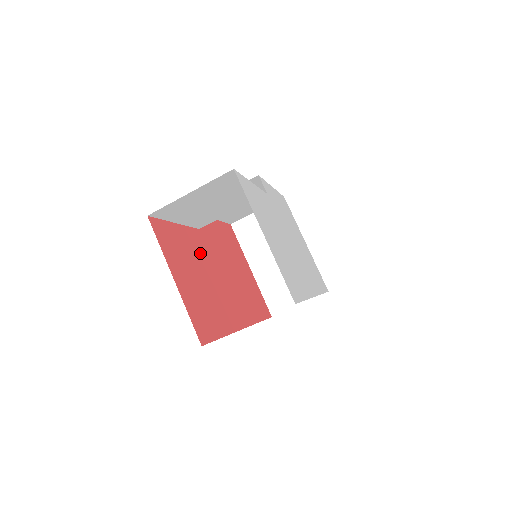
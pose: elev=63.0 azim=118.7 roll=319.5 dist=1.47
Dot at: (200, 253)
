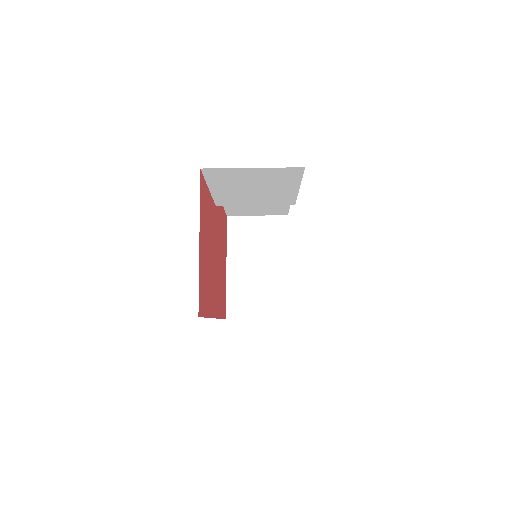
Dot at: (212, 228)
